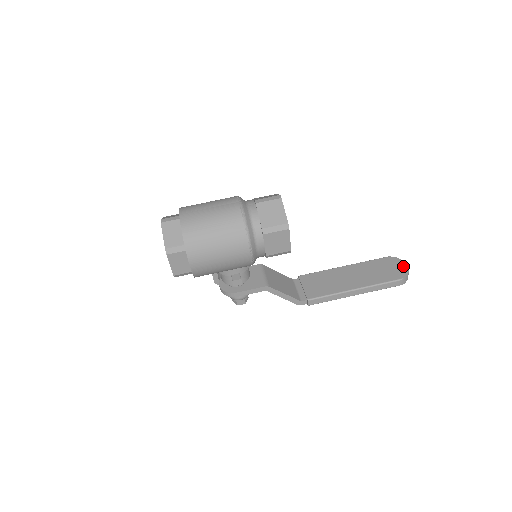
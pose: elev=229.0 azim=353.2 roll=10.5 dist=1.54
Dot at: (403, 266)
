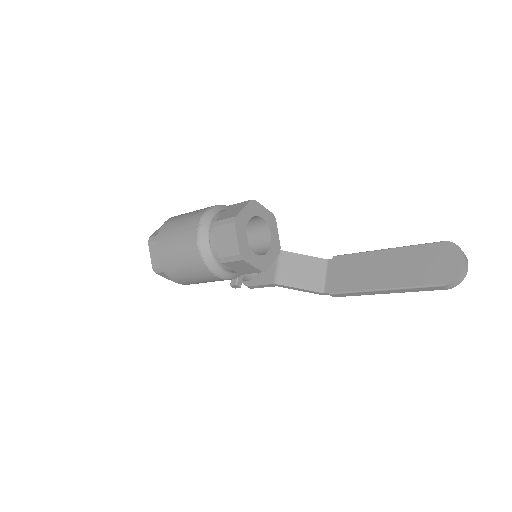
Dot at: (457, 262)
